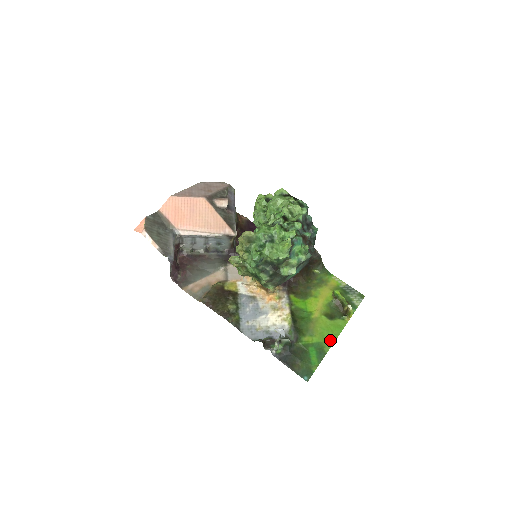
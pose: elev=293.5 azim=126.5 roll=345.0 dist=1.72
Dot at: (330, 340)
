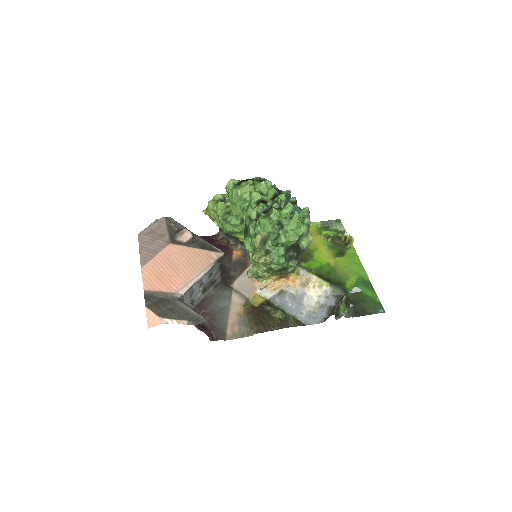
Dot at: (361, 270)
